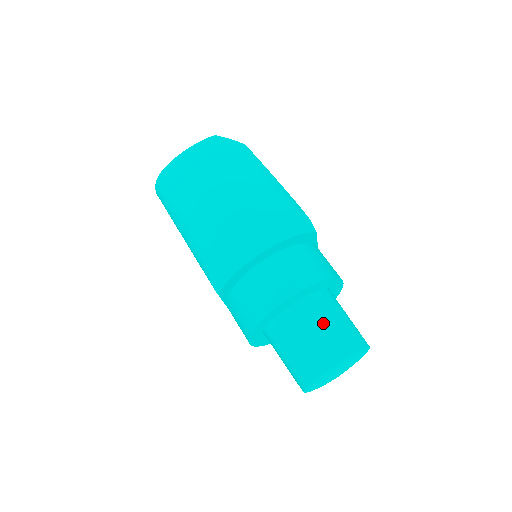
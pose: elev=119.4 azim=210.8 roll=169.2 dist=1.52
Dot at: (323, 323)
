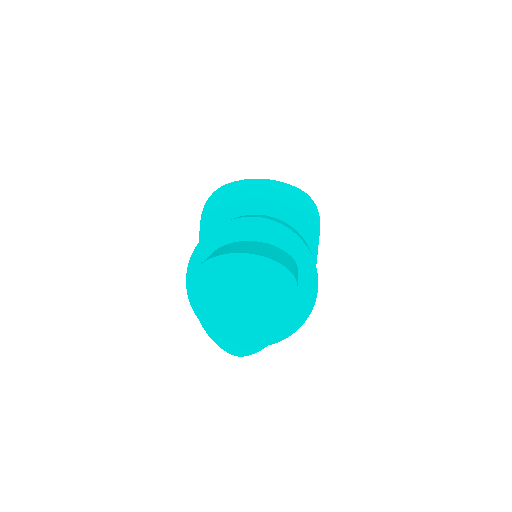
Dot at: (266, 248)
